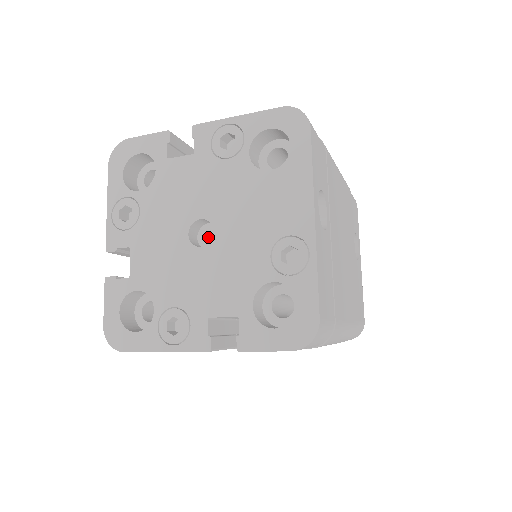
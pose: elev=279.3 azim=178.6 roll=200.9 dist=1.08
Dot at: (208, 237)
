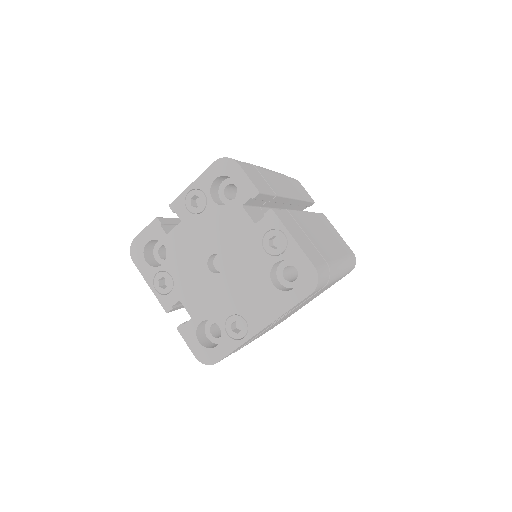
Dot at: (221, 262)
